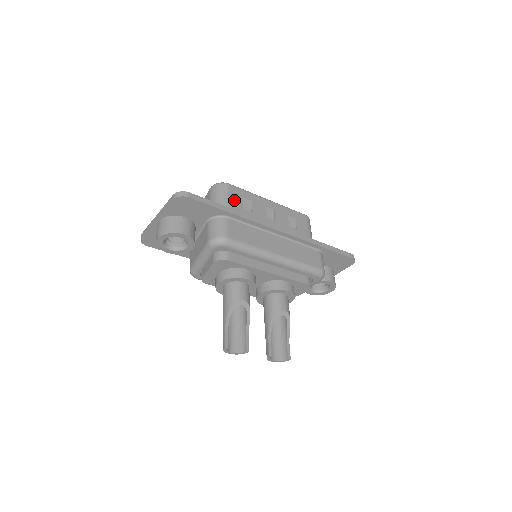
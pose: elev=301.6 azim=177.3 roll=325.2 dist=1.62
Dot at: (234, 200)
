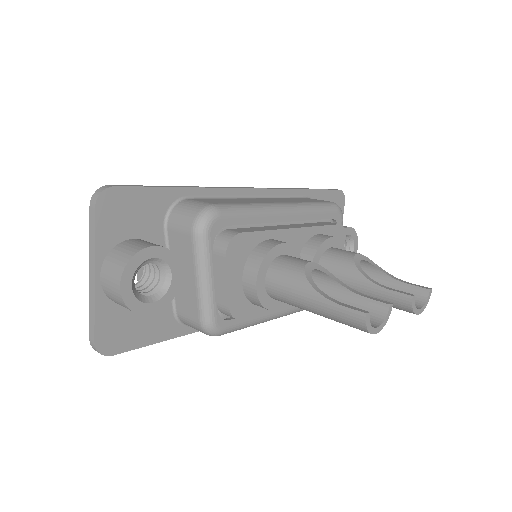
Dot at: occluded
